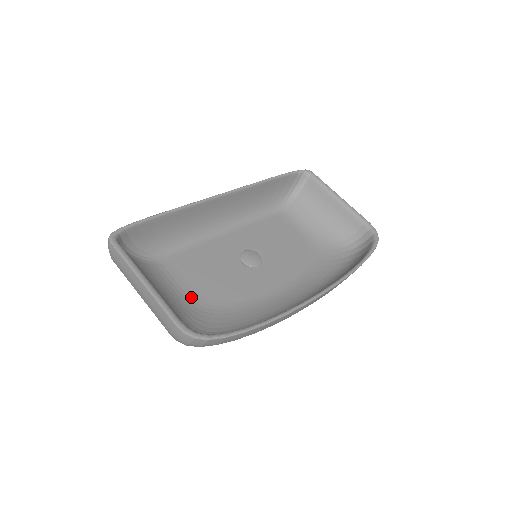
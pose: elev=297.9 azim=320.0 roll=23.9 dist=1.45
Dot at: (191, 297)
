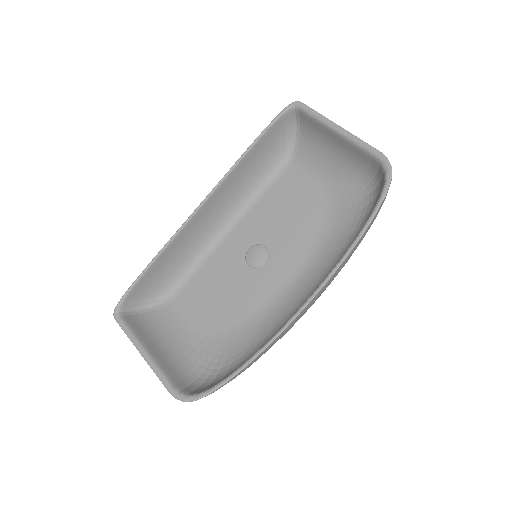
Dot at: (205, 328)
